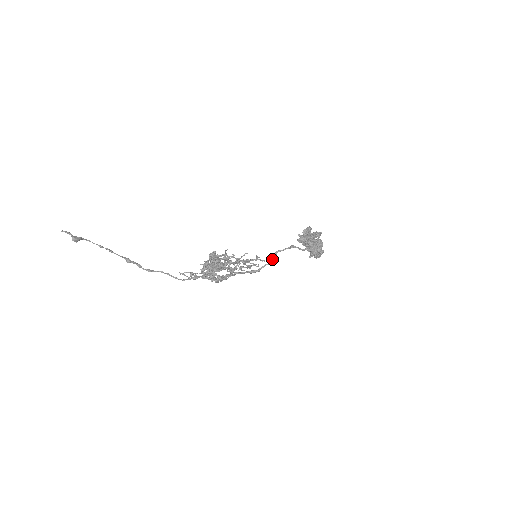
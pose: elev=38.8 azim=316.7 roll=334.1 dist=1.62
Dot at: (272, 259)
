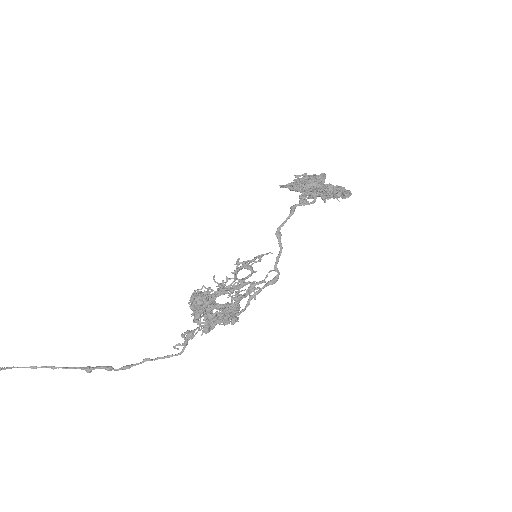
Dot at: (280, 244)
